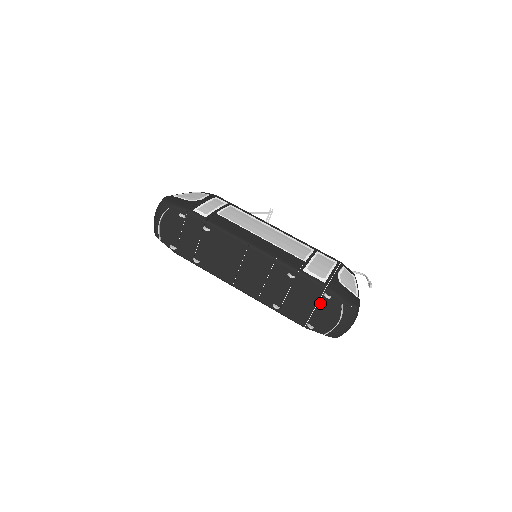
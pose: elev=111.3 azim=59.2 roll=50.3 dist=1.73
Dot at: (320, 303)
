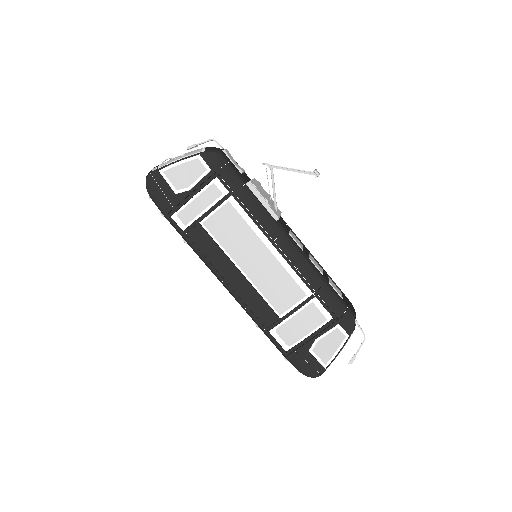
Dot at: occluded
